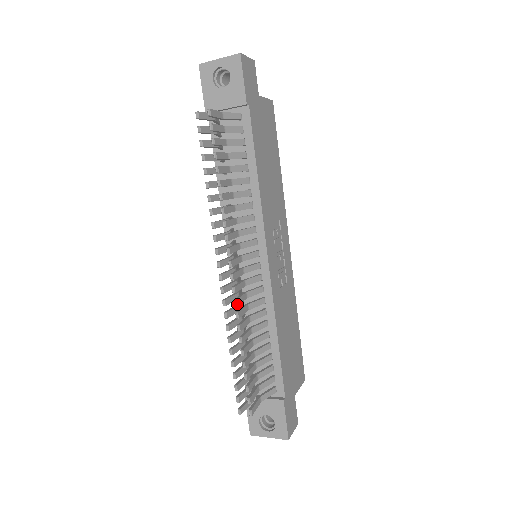
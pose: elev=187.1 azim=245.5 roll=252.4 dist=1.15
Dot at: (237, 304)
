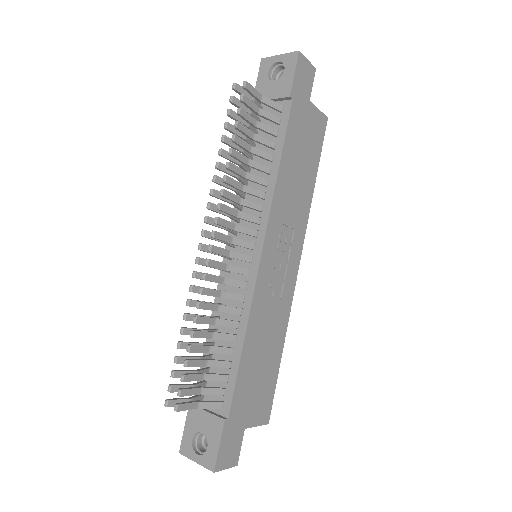
Dot at: (205, 278)
